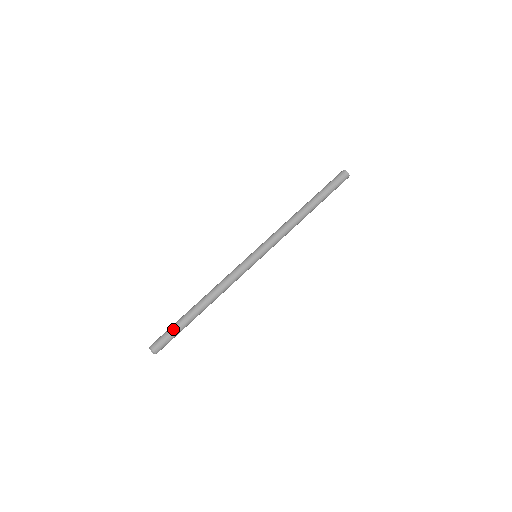
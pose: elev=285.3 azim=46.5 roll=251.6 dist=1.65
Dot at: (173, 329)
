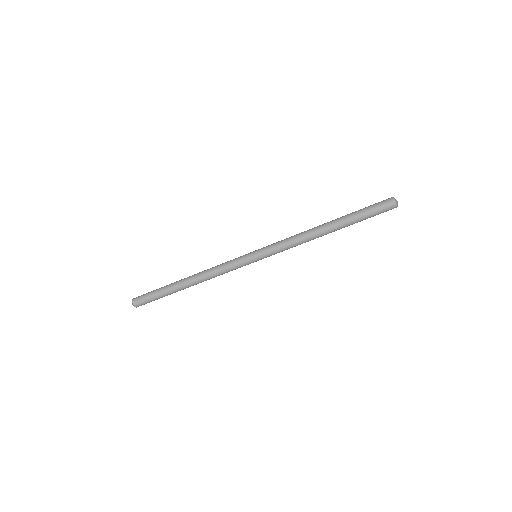
Dot at: occluded
